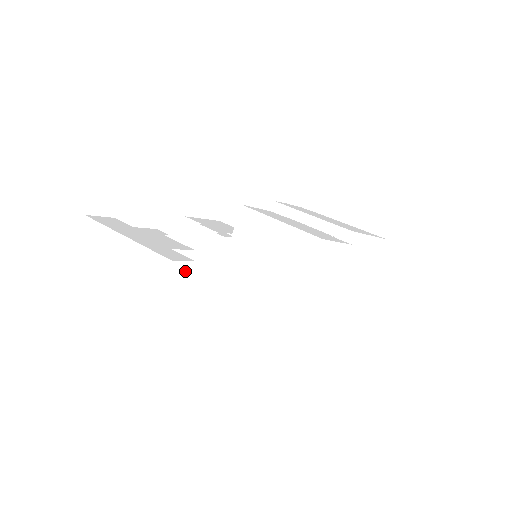
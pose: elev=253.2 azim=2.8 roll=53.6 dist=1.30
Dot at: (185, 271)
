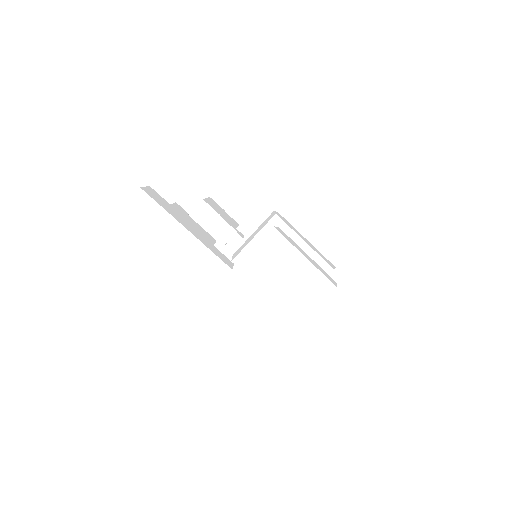
Dot at: occluded
